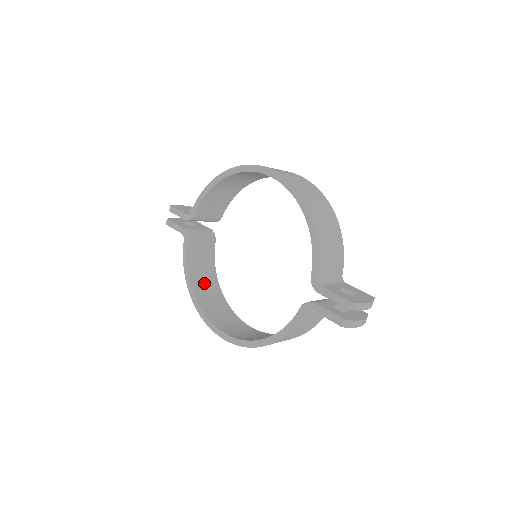
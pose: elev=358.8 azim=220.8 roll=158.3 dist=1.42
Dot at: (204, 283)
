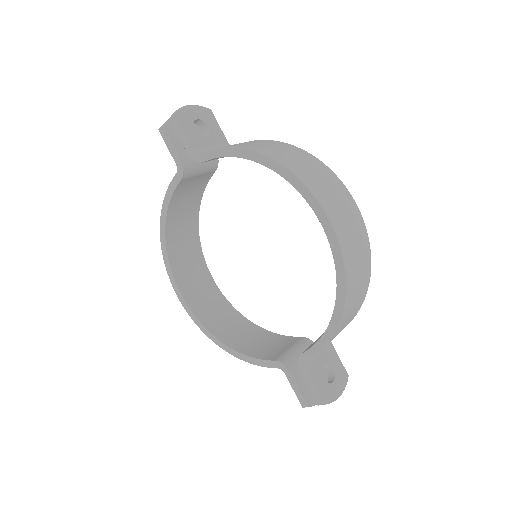
Dot at: (182, 219)
